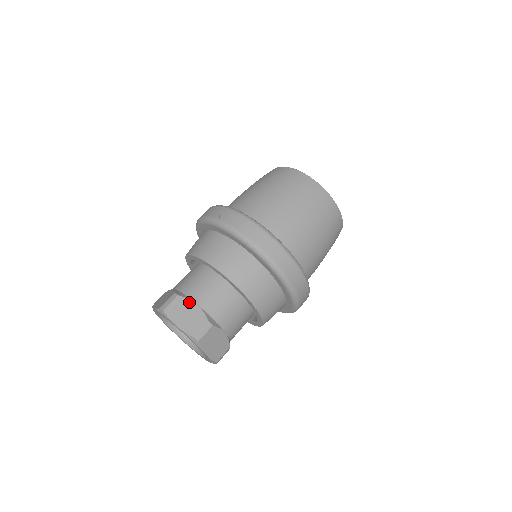
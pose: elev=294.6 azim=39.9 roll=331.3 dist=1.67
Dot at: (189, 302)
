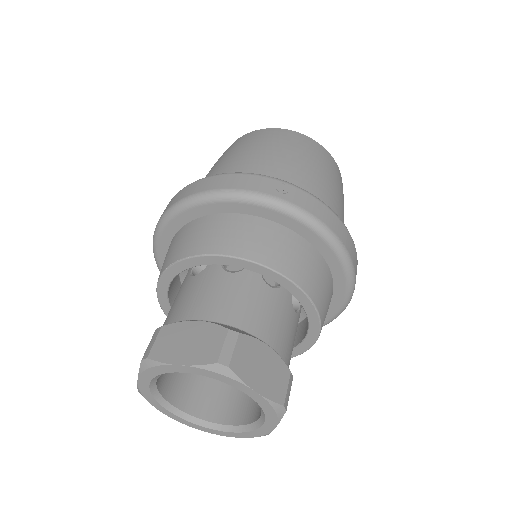
Dot at: (258, 343)
